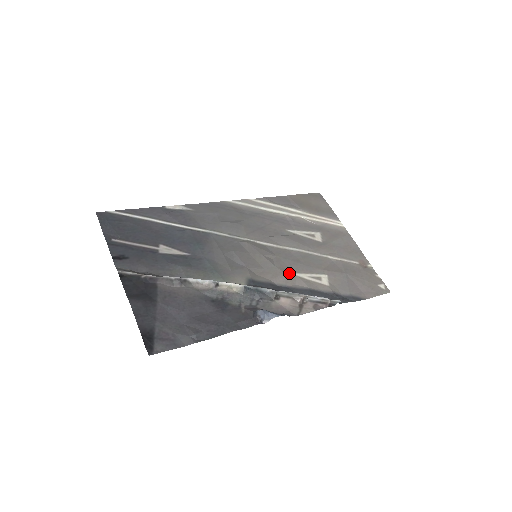
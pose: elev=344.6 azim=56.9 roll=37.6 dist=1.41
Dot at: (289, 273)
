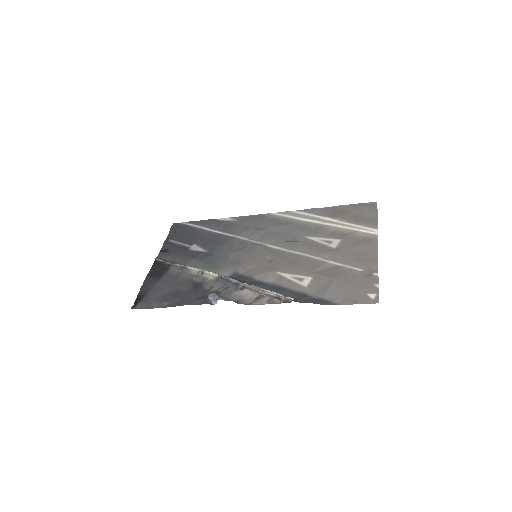
Dot at: (274, 272)
